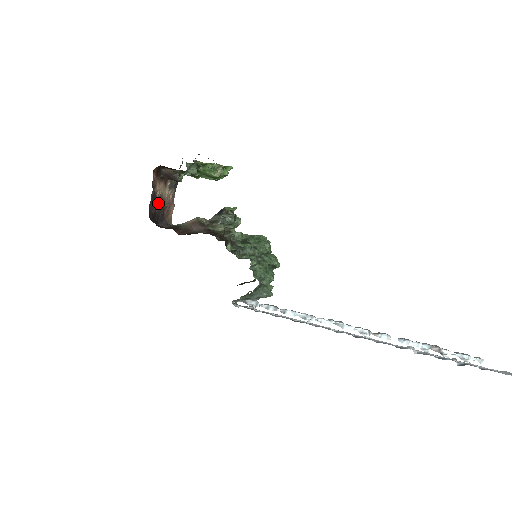
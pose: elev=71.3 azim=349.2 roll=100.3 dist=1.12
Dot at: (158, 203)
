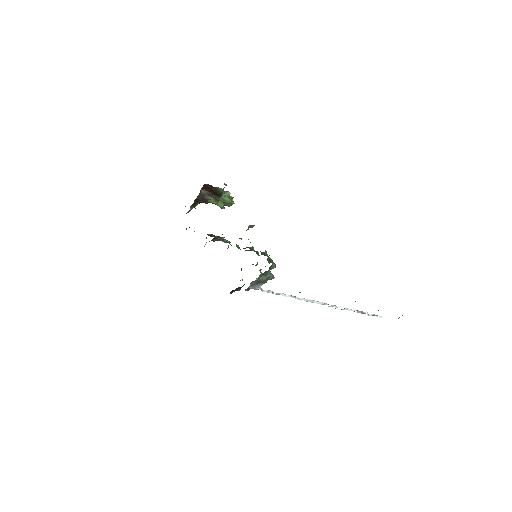
Dot at: occluded
